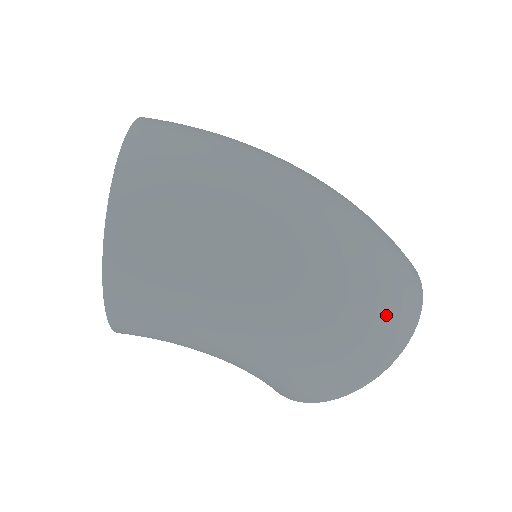
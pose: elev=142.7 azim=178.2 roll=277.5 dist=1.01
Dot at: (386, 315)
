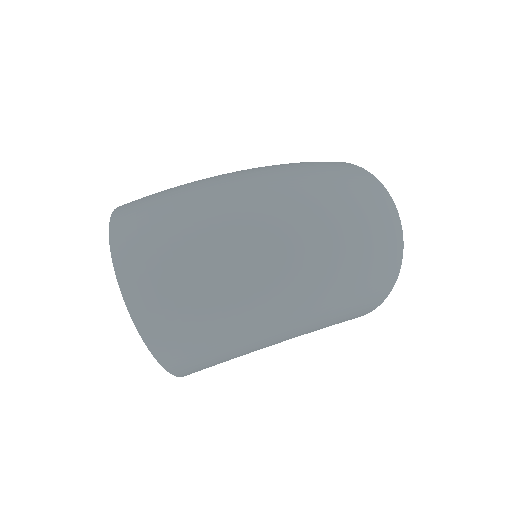
Dot at: (377, 276)
